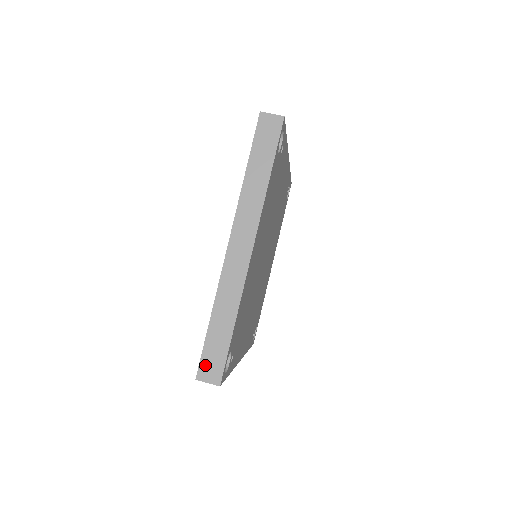
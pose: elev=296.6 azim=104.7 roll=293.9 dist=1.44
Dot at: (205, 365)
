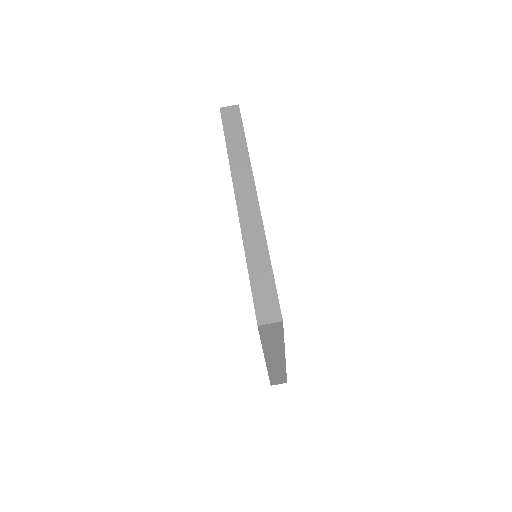
Dot at: (274, 383)
